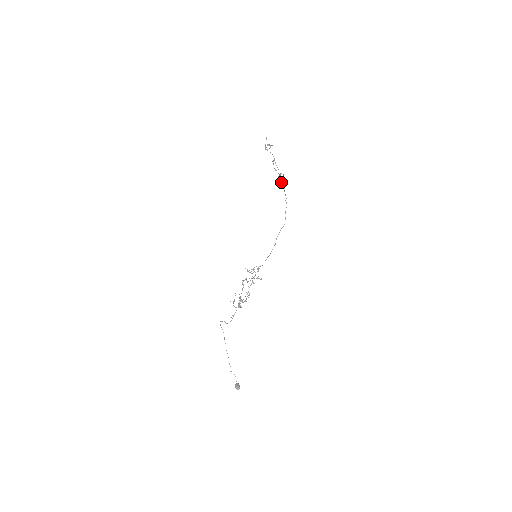
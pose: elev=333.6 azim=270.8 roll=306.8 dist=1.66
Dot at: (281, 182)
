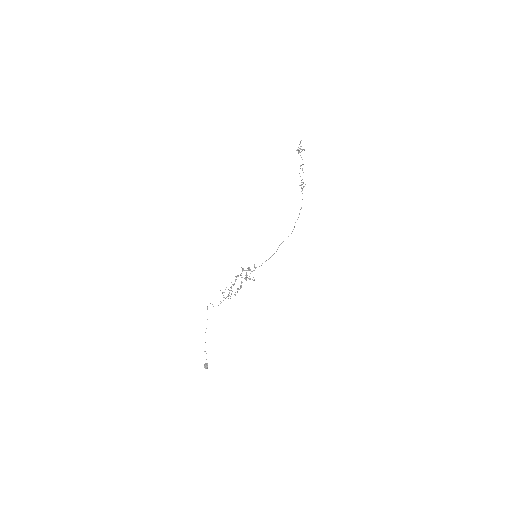
Dot at: (301, 191)
